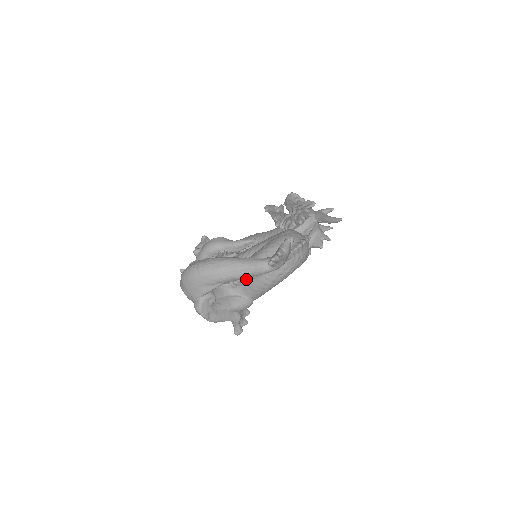
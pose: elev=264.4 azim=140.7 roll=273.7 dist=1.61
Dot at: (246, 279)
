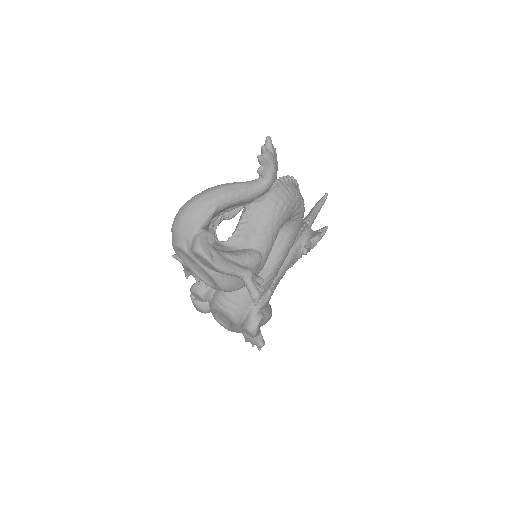
Dot at: (244, 220)
